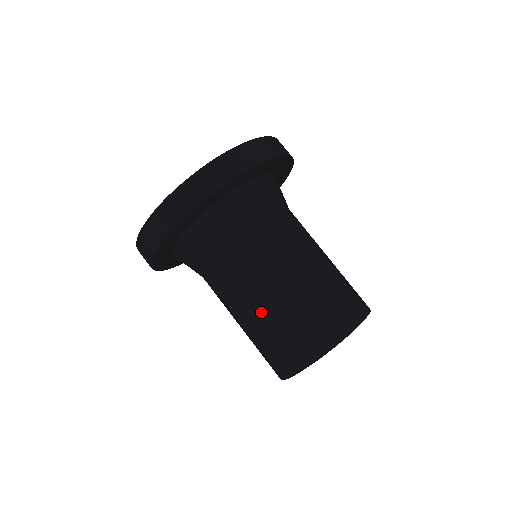
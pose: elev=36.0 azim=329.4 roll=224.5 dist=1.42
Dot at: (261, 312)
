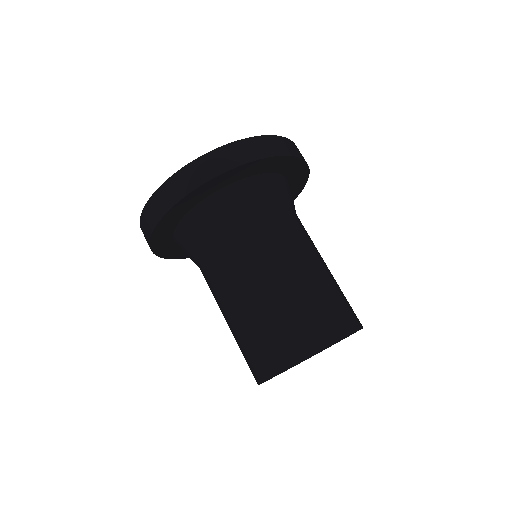
Dot at: (252, 302)
